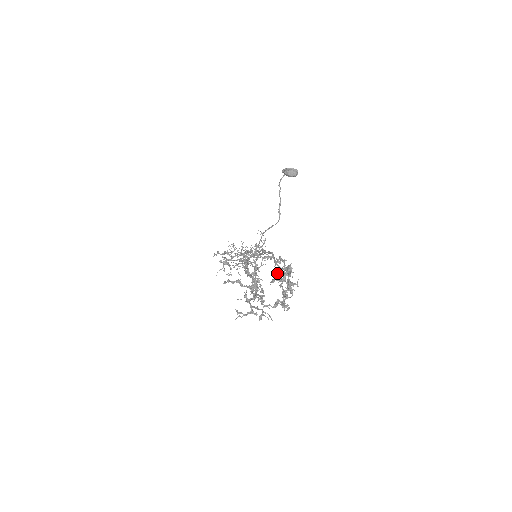
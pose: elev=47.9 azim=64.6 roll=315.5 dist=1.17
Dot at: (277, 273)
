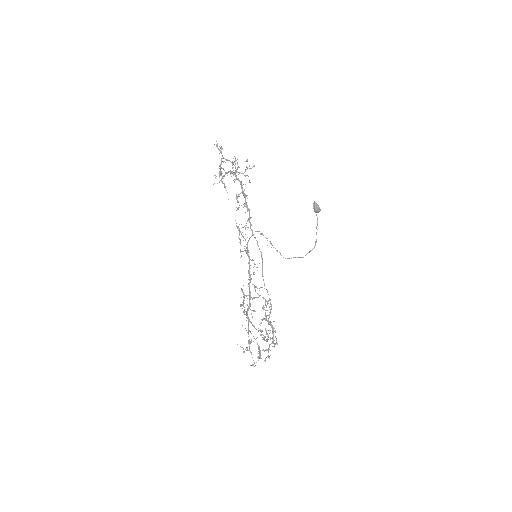
Dot at: (263, 308)
